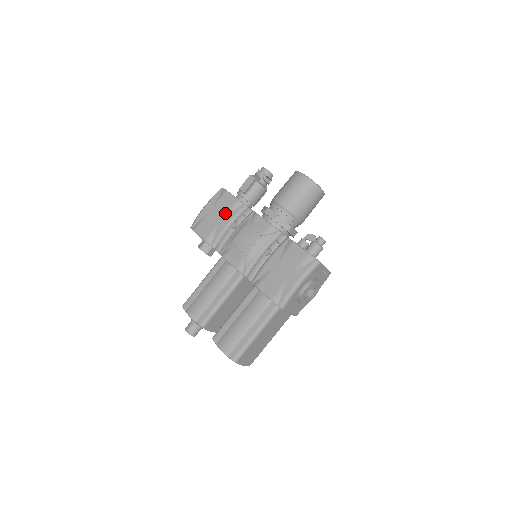
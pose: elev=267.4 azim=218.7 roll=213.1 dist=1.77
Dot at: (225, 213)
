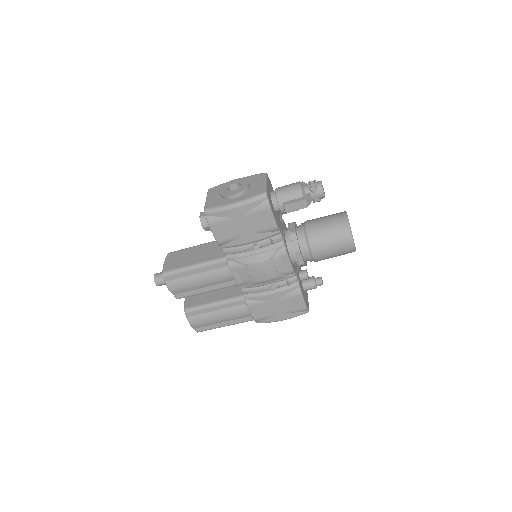
Dot at: (255, 231)
